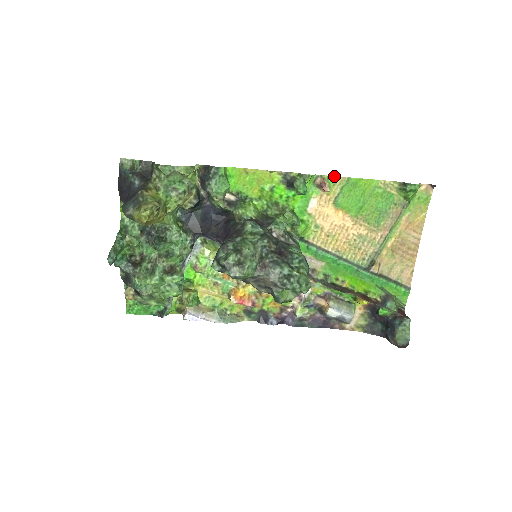
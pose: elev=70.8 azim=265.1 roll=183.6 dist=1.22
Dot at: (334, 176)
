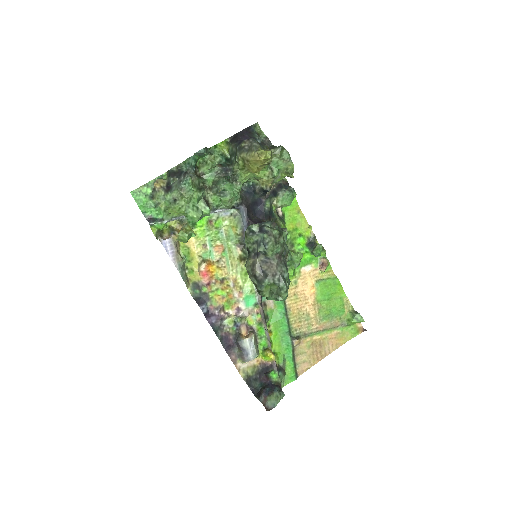
Dot at: occluded
